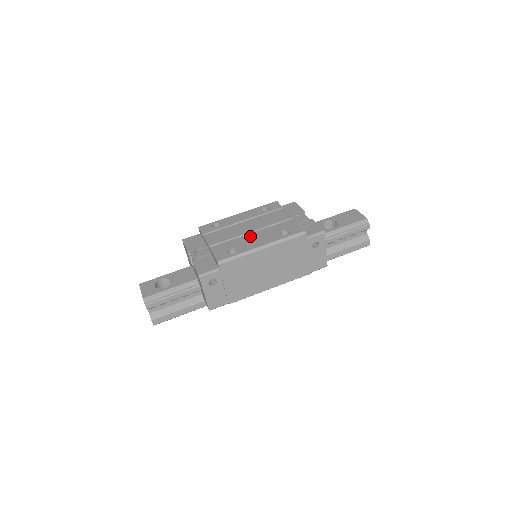
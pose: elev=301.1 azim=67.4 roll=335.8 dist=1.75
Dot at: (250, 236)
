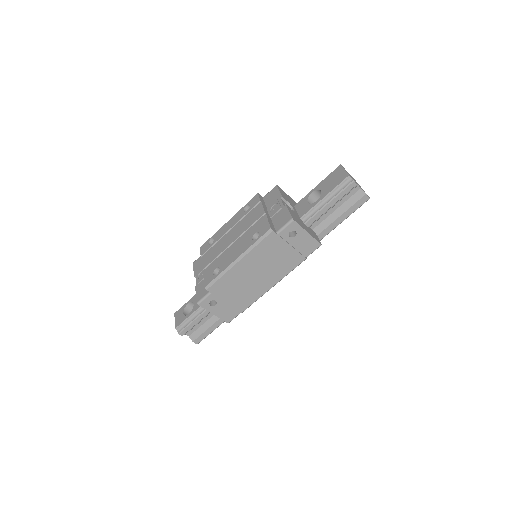
Dot at: (231, 248)
